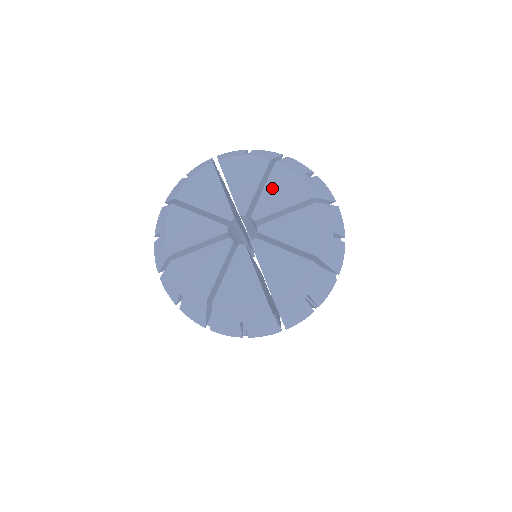
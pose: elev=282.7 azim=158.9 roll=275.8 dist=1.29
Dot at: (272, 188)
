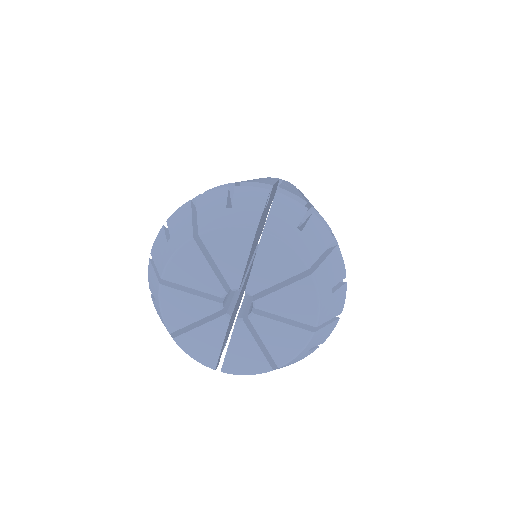
Dot at: (220, 257)
